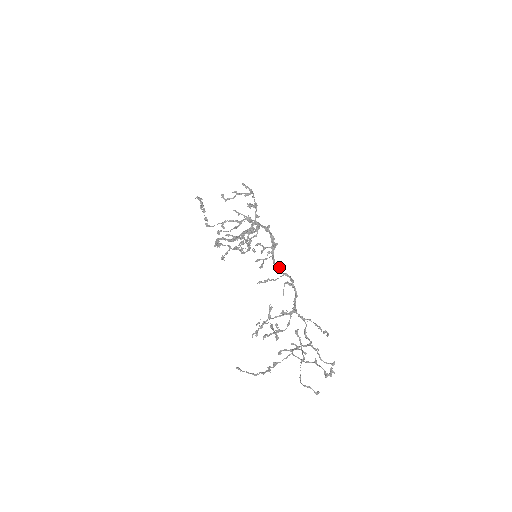
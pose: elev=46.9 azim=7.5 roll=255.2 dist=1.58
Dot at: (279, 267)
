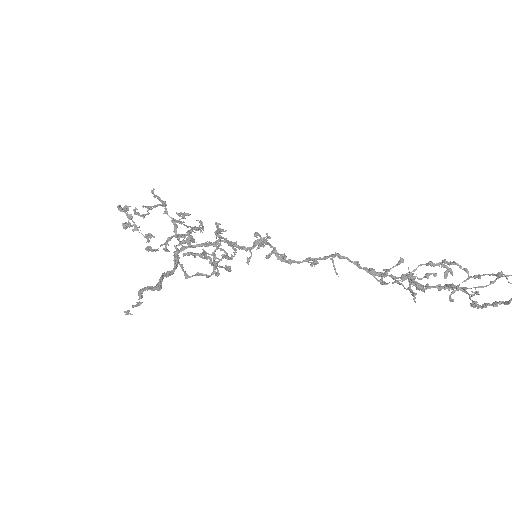
Dot at: (289, 259)
